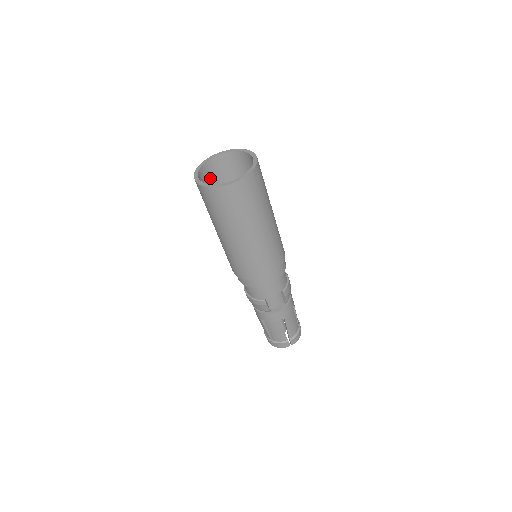
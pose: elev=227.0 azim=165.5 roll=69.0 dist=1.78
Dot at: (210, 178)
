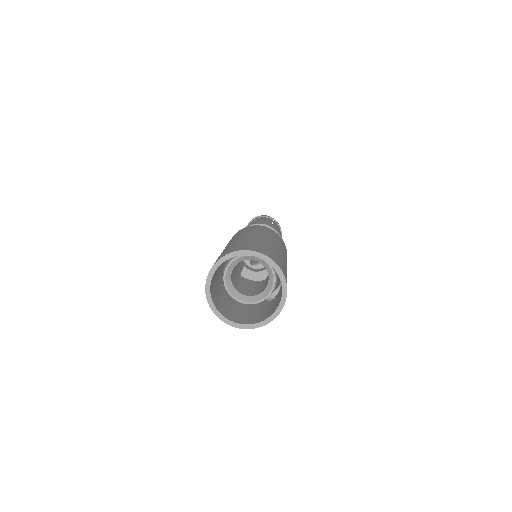
Dot at: occluded
